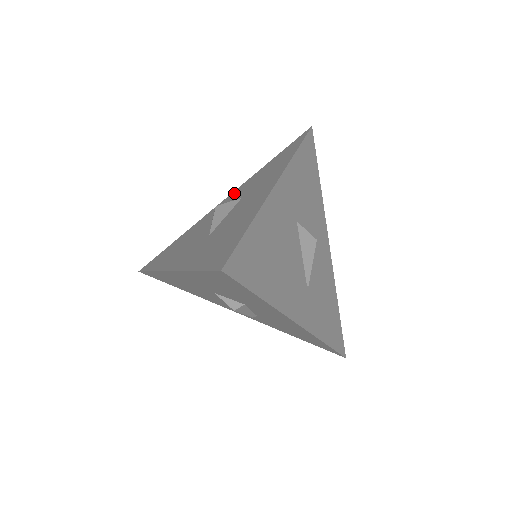
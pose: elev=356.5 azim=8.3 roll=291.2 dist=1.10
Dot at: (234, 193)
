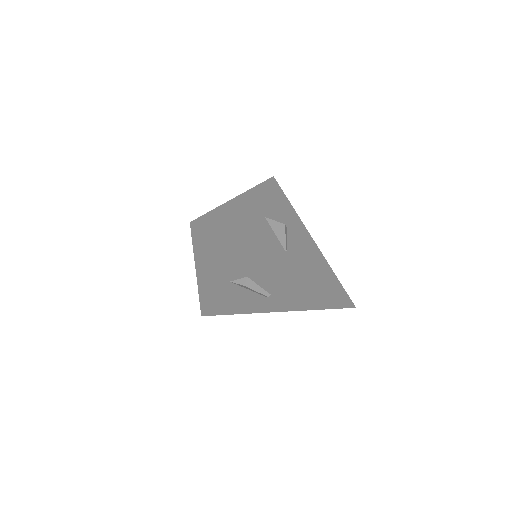
Dot at: occluded
